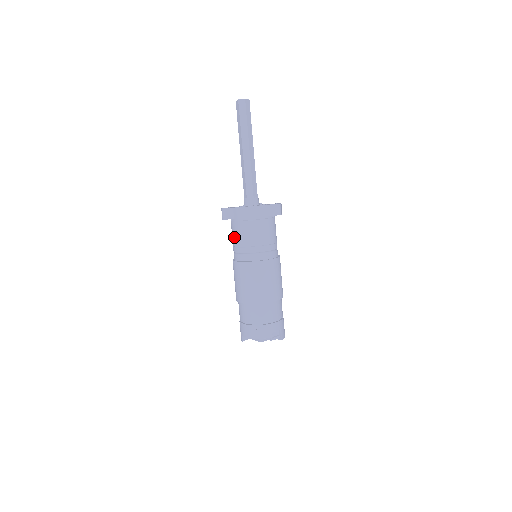
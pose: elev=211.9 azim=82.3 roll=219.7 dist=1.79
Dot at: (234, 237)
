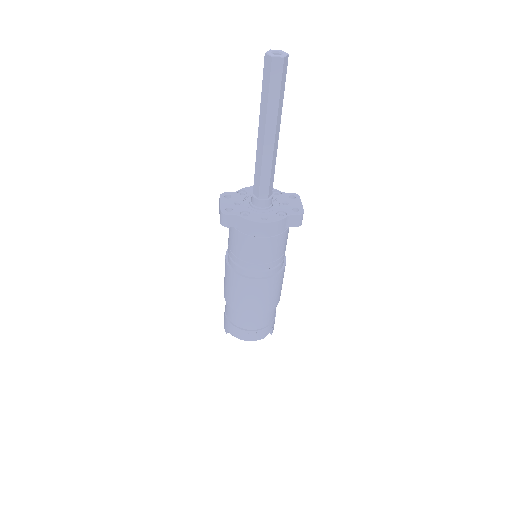
Dot at: (235, 246)
